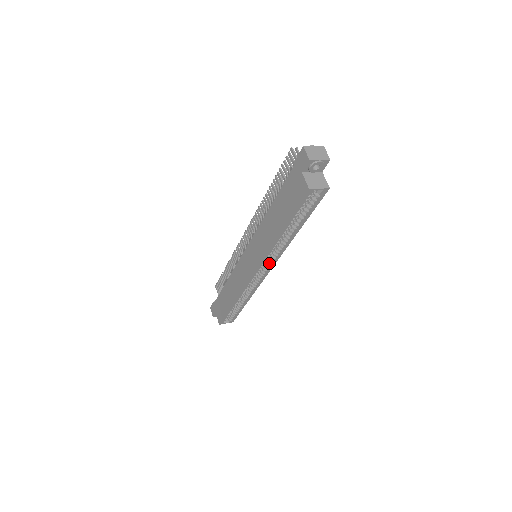
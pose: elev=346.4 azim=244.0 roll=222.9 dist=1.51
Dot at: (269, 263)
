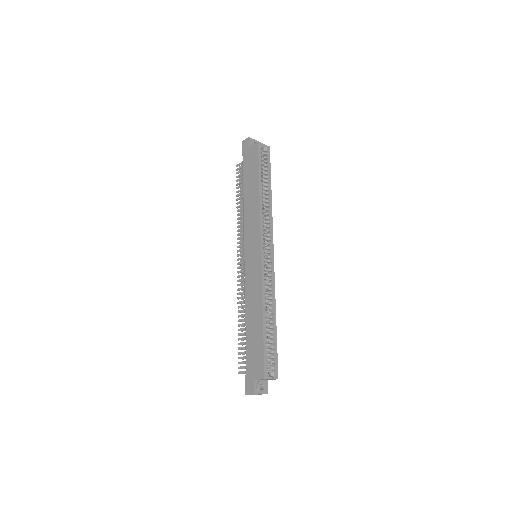
Dot at: (268, 239)
